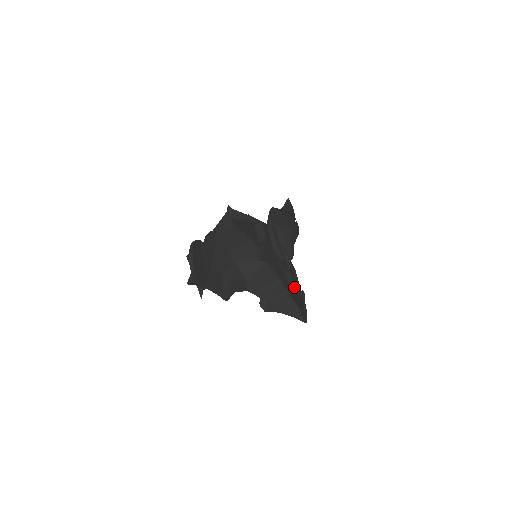
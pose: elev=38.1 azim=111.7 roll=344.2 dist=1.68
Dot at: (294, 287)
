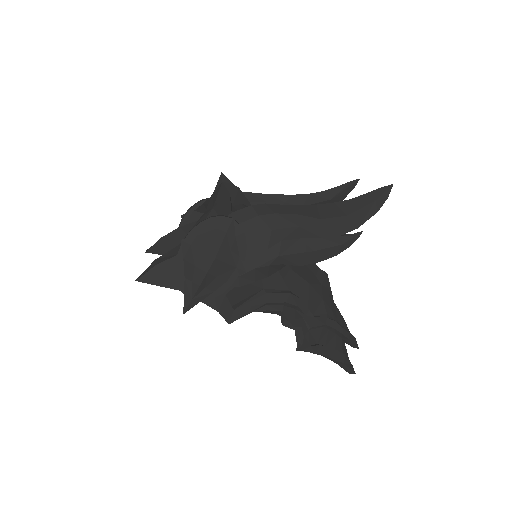
Dot at: occluded
